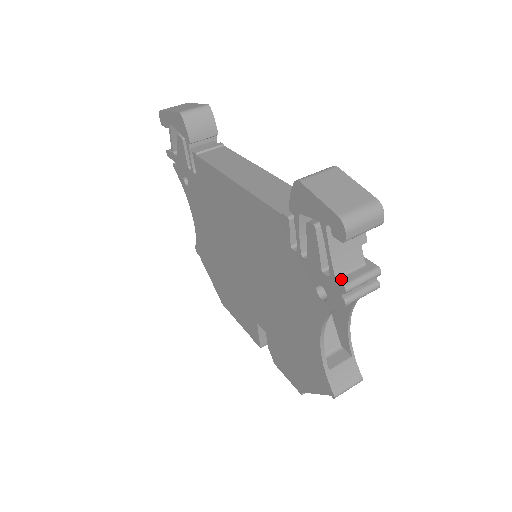
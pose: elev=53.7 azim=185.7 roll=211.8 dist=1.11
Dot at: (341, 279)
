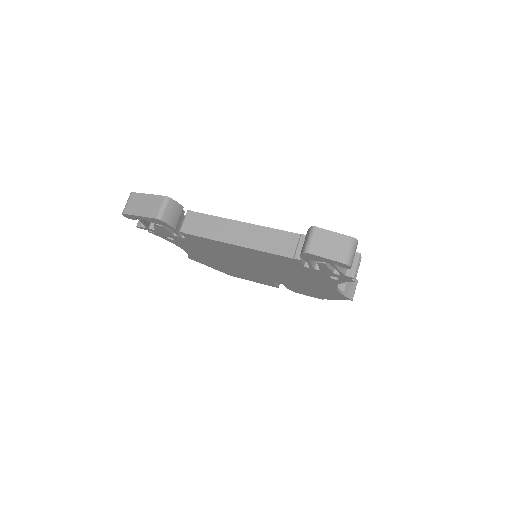
Dot at: (348, 274)
